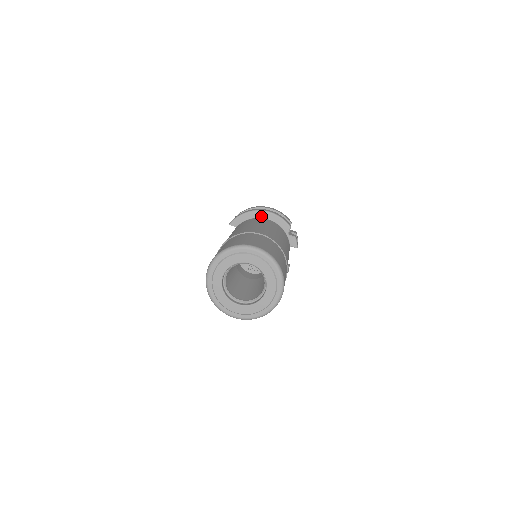
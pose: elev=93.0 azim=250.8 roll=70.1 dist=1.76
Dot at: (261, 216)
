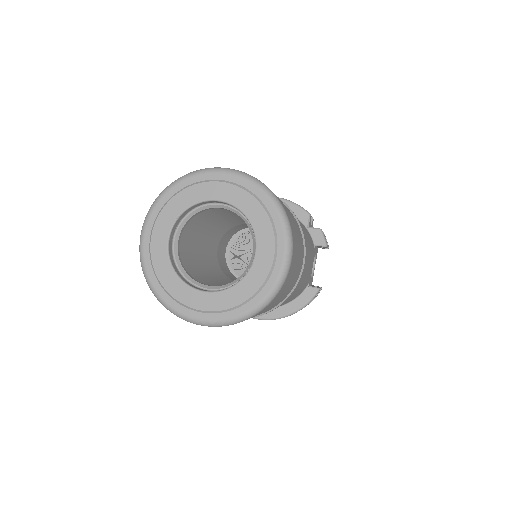
Dot at: occluded
